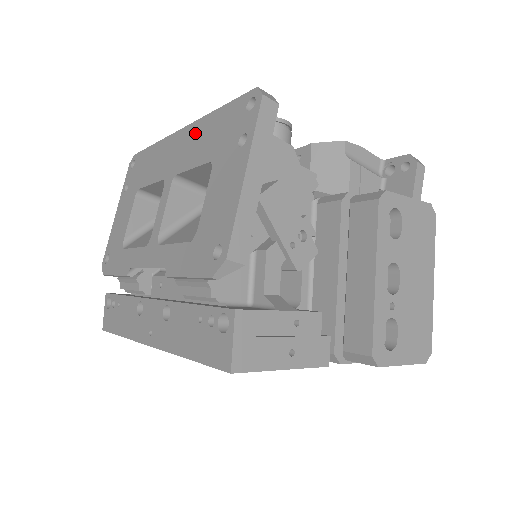
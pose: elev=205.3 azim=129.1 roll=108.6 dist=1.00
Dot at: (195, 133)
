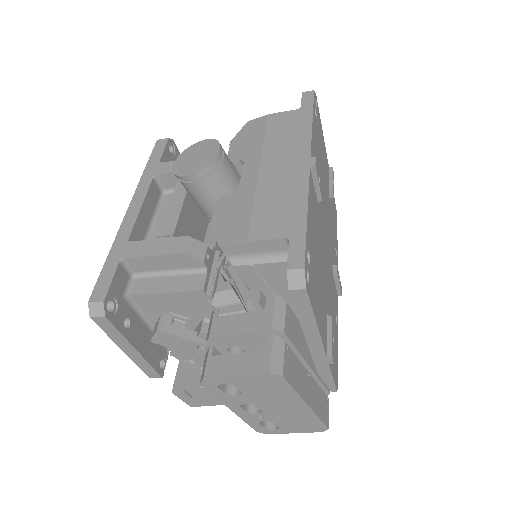
Dot at: occluded
